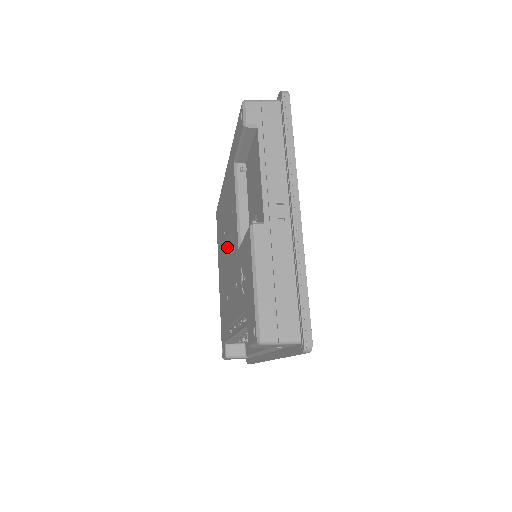
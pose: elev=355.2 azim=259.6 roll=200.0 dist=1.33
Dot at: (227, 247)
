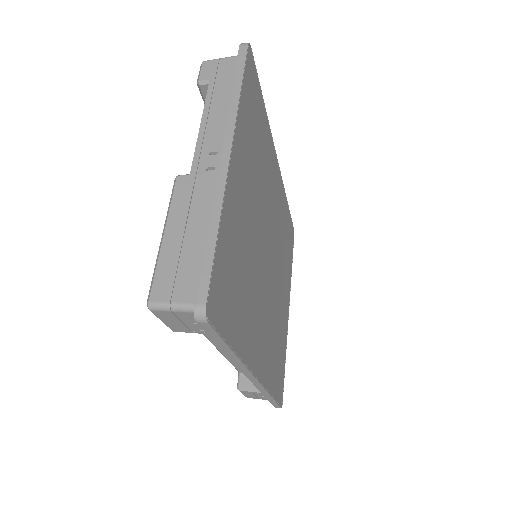
Dot at: occluded
